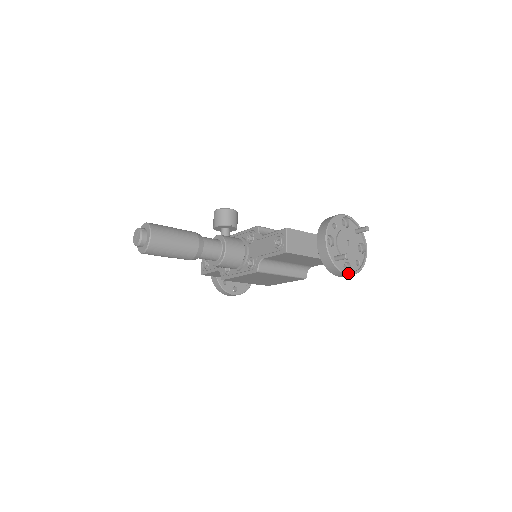
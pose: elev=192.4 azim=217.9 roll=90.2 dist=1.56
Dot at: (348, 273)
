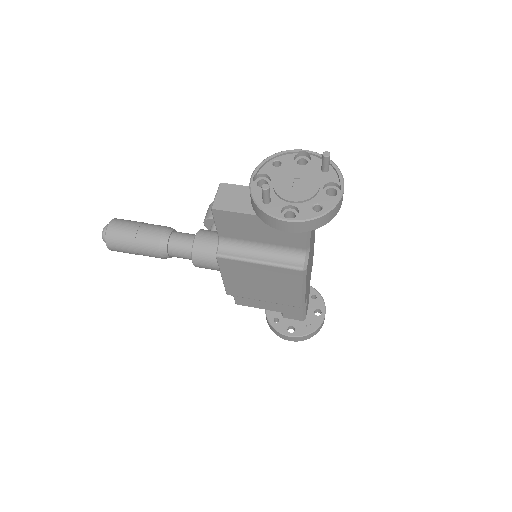
Dot at: (286, 218)
